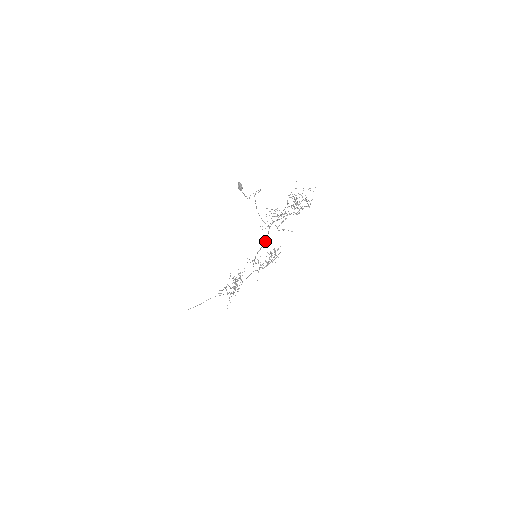
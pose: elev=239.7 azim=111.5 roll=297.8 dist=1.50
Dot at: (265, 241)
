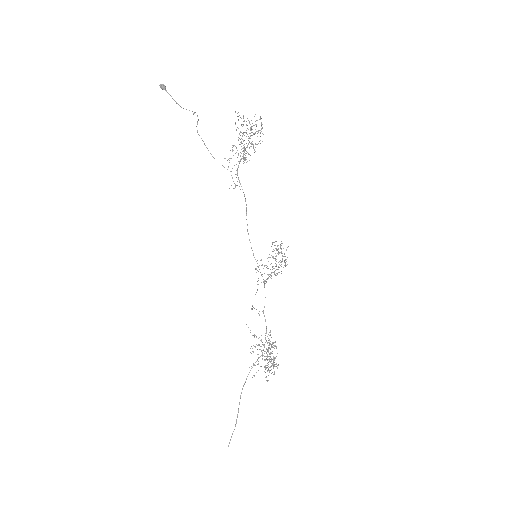
Dot at: occluded
